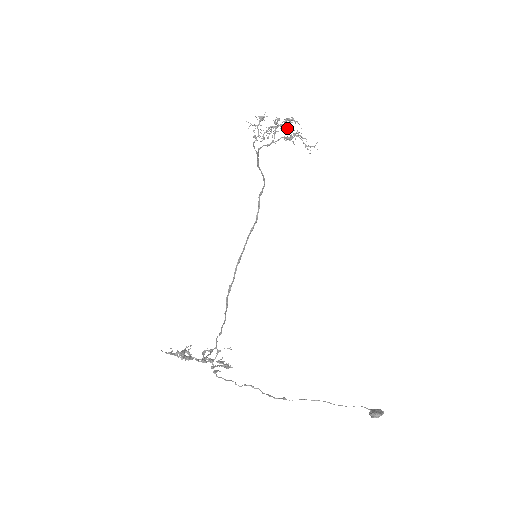
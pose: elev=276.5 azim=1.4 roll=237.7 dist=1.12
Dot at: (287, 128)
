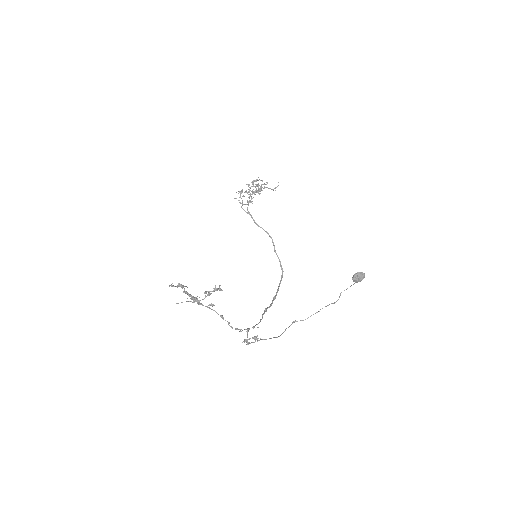
Dot at: occluded
